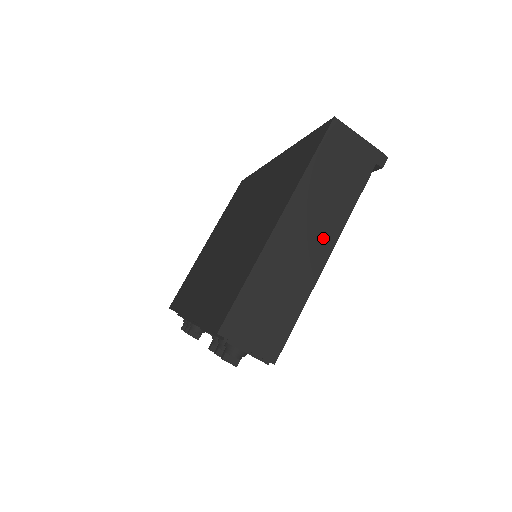
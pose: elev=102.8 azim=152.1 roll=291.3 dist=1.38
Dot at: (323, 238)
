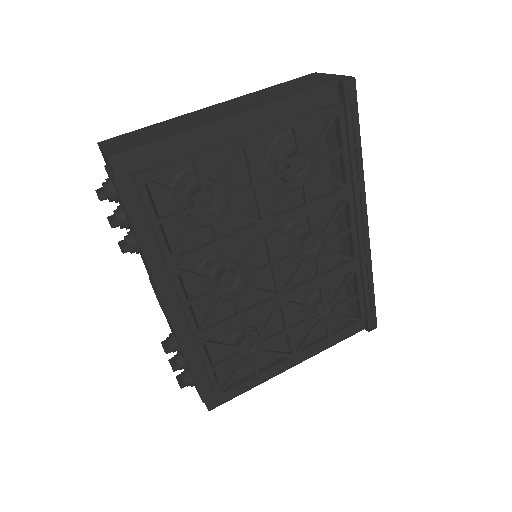
Dot at: (240, 109)
